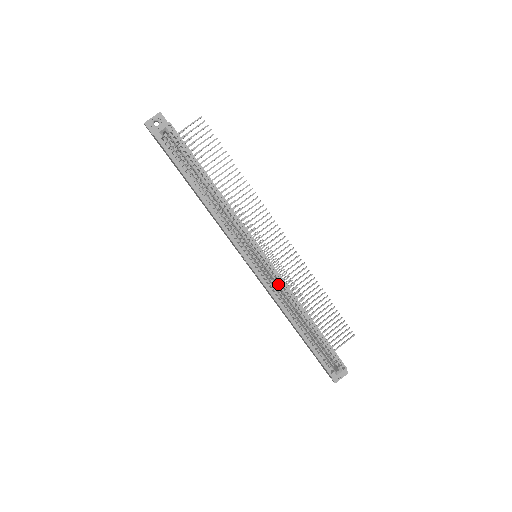
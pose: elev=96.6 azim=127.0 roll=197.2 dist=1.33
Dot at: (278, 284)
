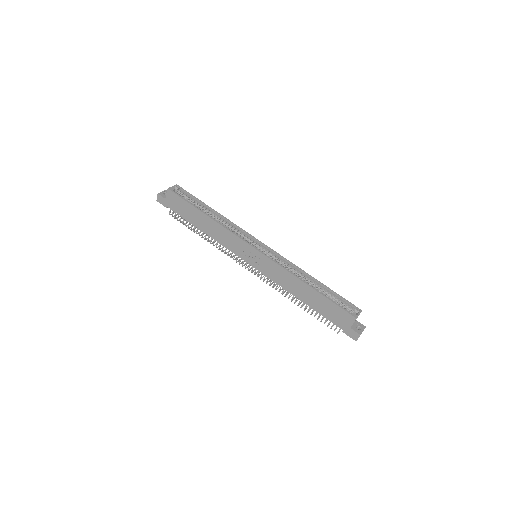
Dot at: (280, 260)
